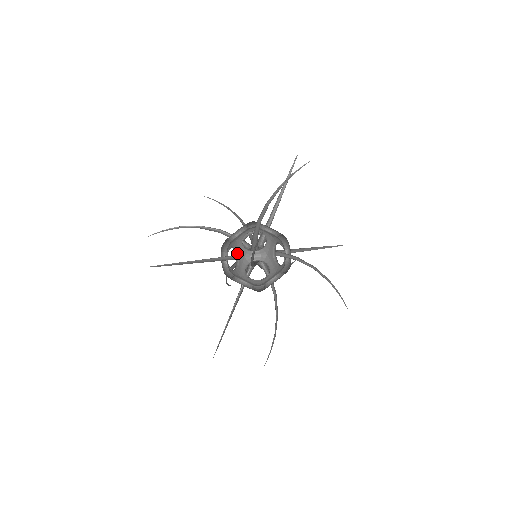
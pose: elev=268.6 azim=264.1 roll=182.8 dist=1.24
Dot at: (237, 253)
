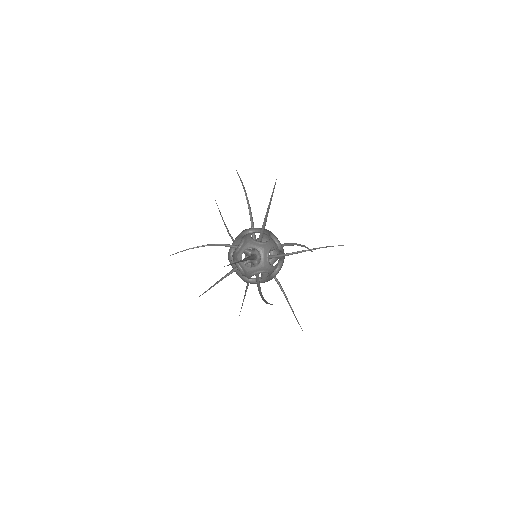
Dot at: occluded
